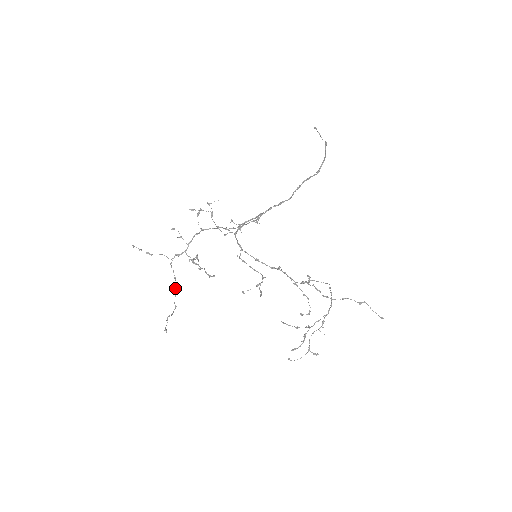
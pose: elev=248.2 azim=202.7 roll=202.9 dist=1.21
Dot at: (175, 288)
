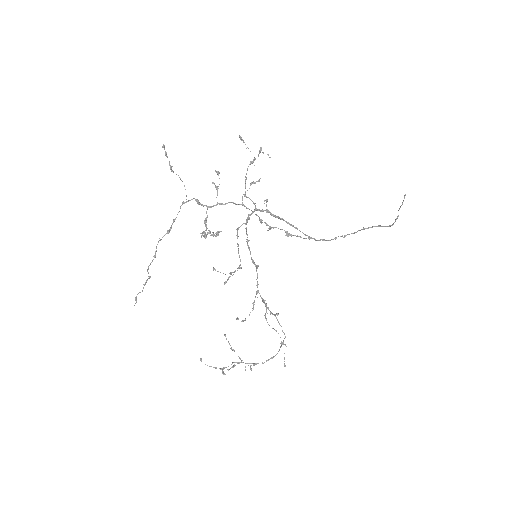
Dot at: (168, 232)
